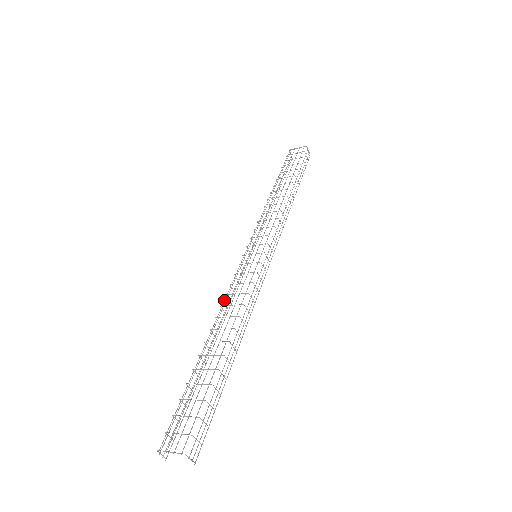
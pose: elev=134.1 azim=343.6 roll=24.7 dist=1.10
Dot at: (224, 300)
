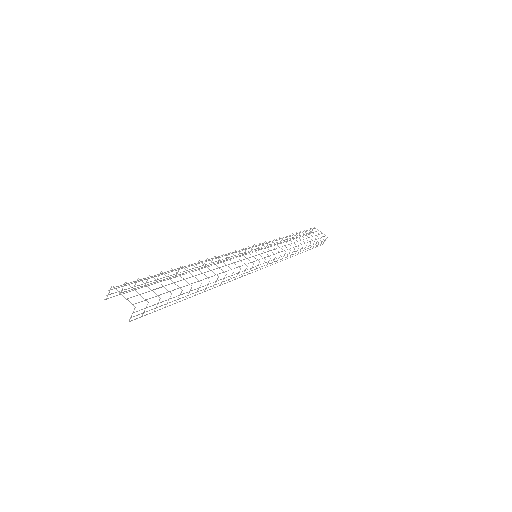
Dot at: occluded
